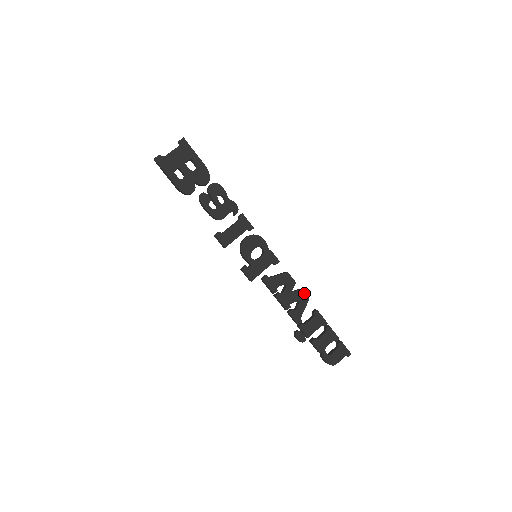
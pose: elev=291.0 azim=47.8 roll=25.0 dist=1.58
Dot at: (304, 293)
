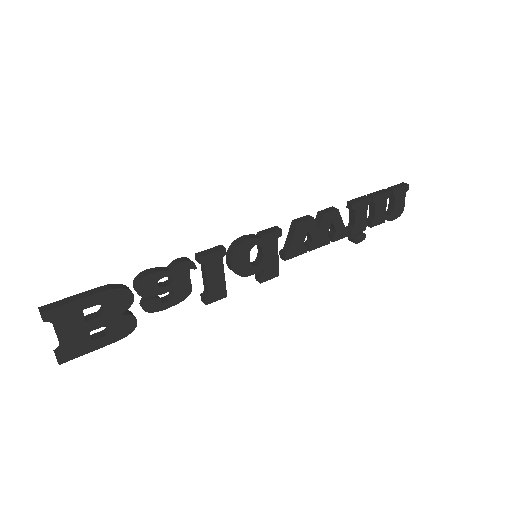
Dot at: (329, 212)
